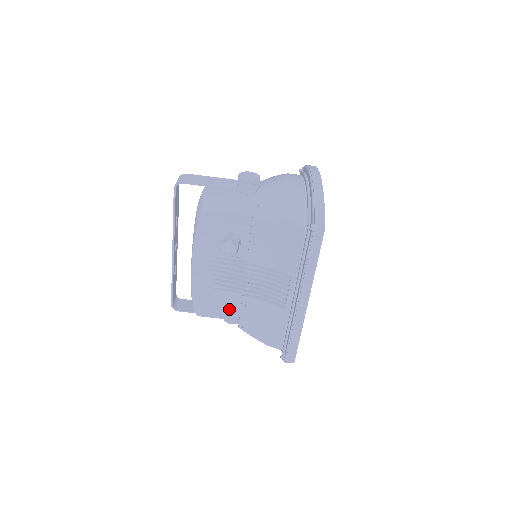
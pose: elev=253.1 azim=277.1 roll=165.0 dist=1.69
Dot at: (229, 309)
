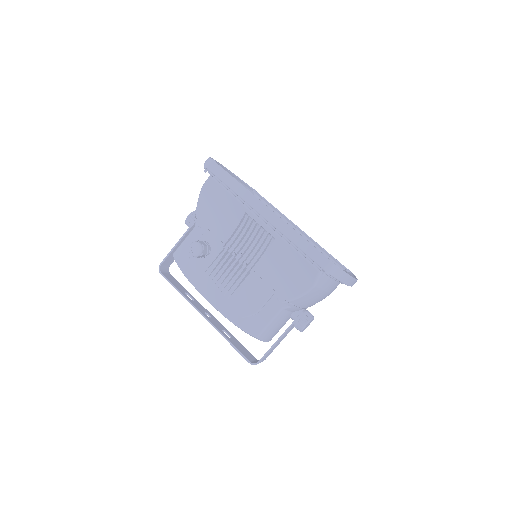
Dot at: (263, 299)
